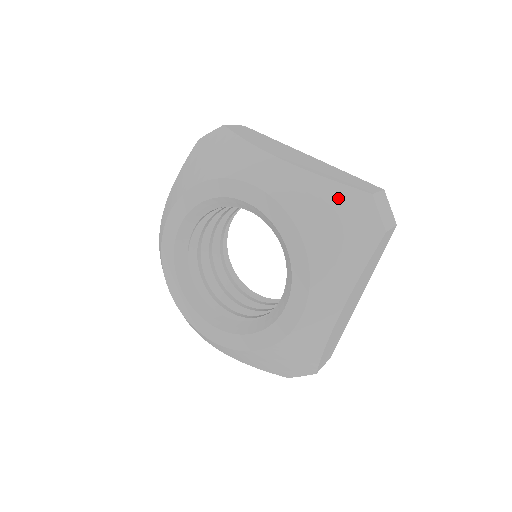
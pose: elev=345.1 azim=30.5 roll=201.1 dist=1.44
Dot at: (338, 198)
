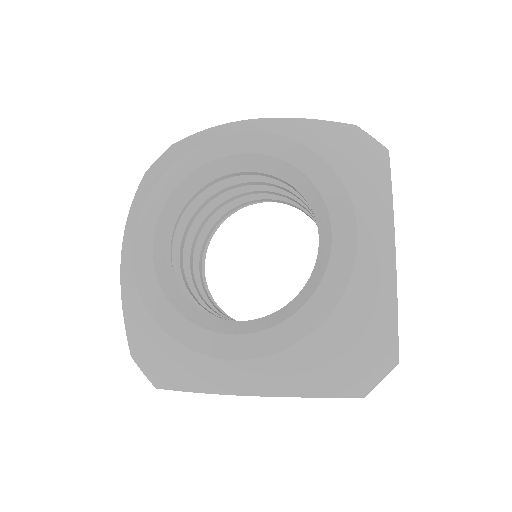
Dot at: (328, 128)
